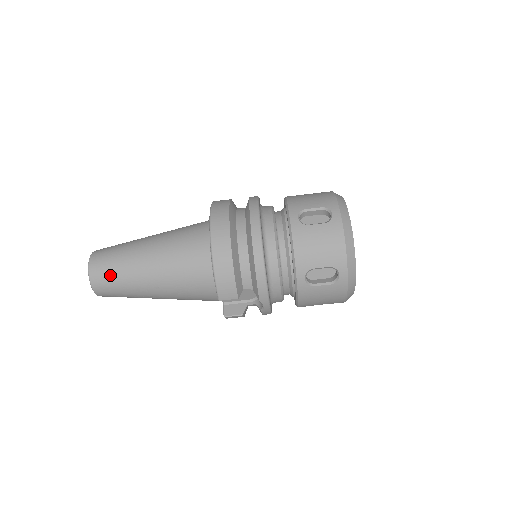
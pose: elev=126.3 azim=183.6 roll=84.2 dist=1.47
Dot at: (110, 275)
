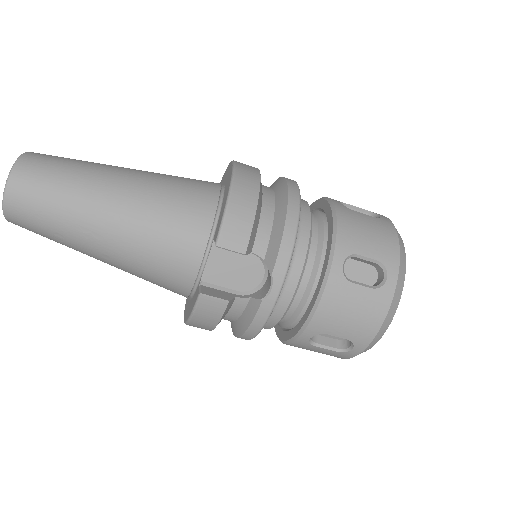
Dot at: (52, 172)
